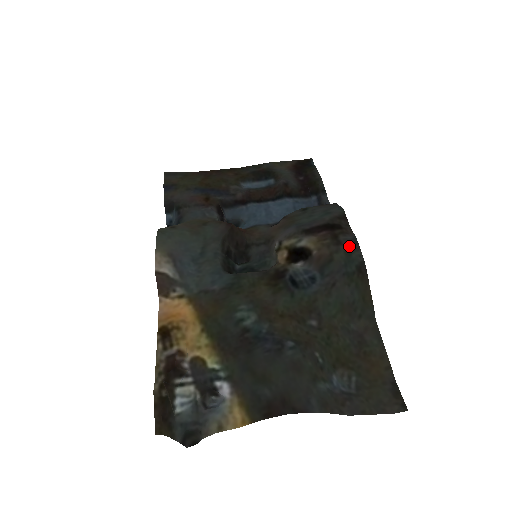
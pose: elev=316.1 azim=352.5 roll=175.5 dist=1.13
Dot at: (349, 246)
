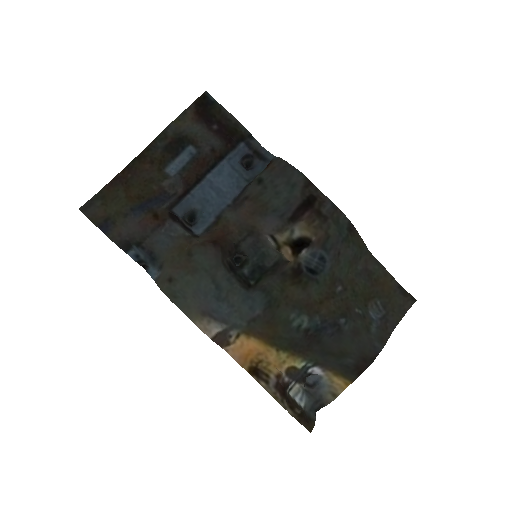
Dot at: (334, 216)
